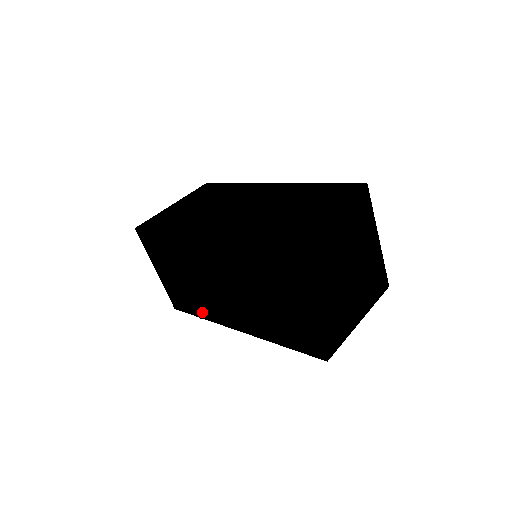
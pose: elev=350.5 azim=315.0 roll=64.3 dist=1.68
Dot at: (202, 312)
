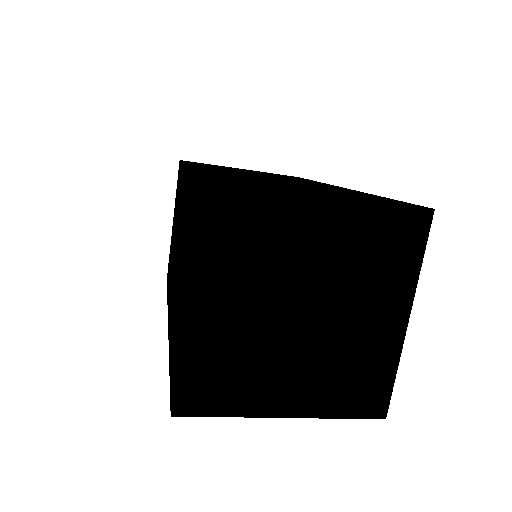
Dot at: occluded
